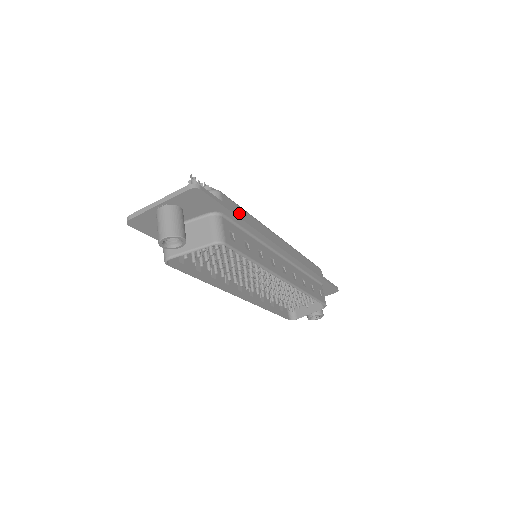
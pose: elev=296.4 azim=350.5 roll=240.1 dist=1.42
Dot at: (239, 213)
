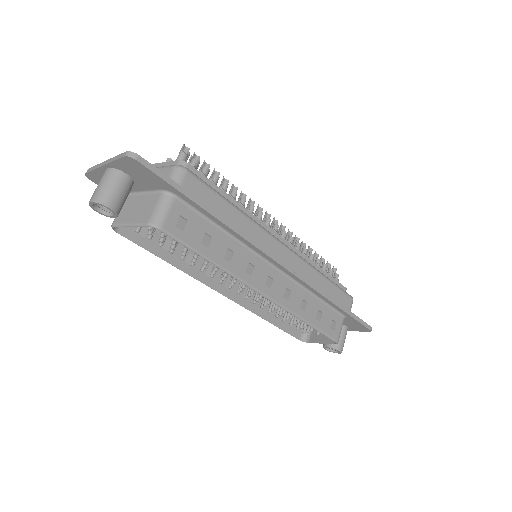
Dot at: (210, 201)
